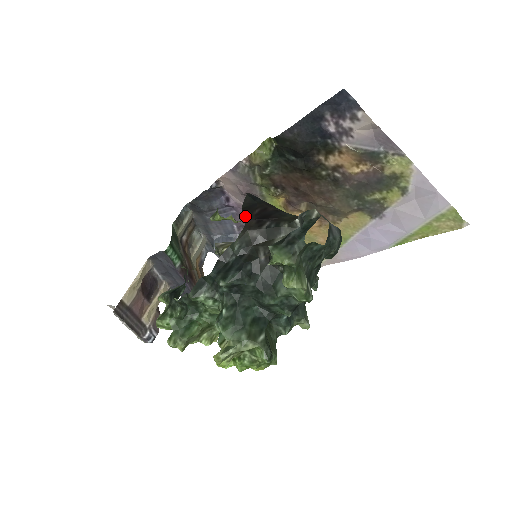
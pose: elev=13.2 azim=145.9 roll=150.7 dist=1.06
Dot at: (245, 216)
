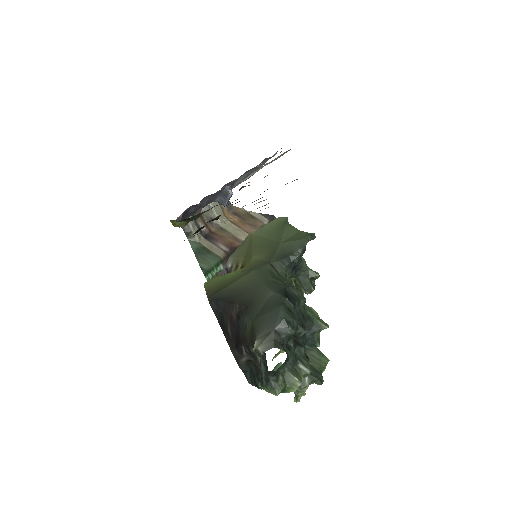
Dot at: (228, 343)
